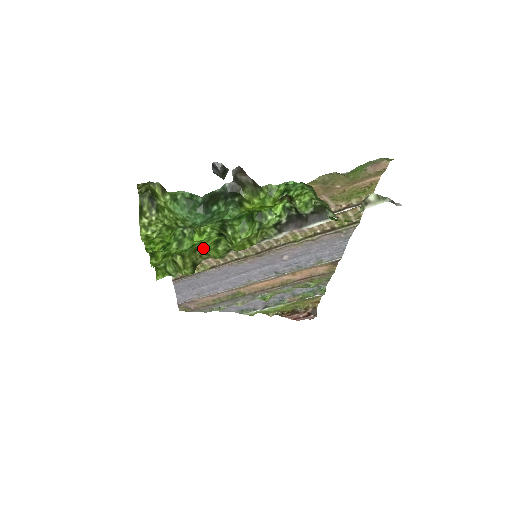
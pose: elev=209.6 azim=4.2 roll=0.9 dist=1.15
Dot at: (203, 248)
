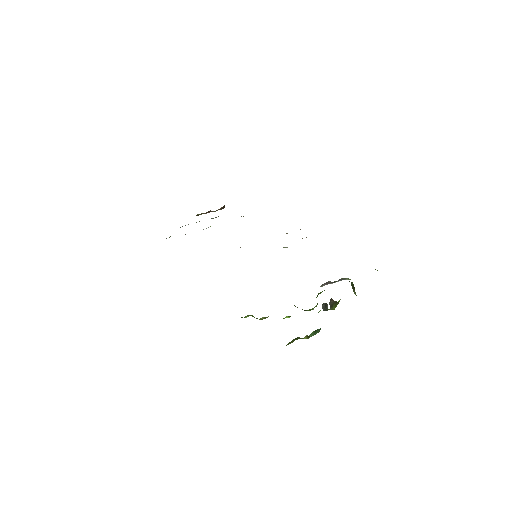
Dot at: occluded
